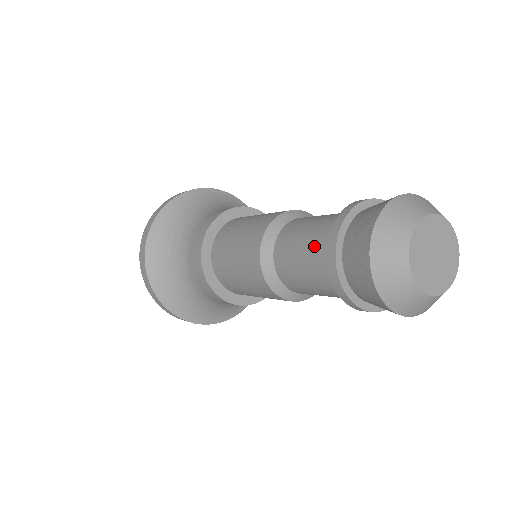
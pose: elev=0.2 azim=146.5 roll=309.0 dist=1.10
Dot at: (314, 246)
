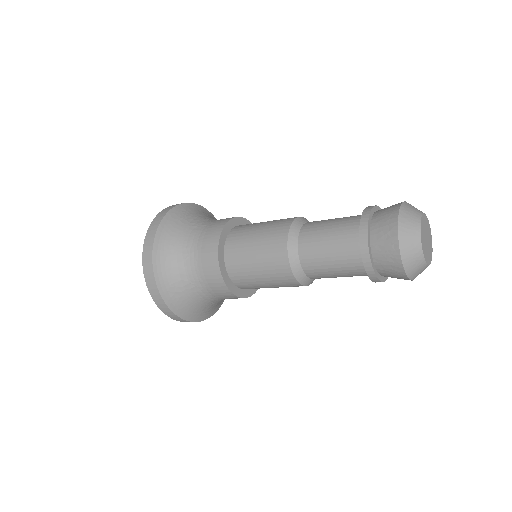
Dot at: (343, 256)
